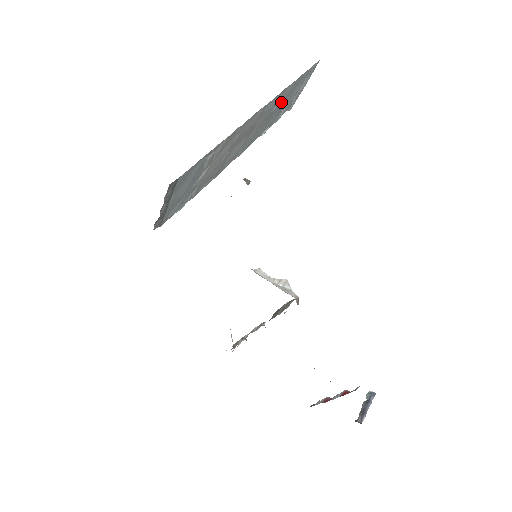
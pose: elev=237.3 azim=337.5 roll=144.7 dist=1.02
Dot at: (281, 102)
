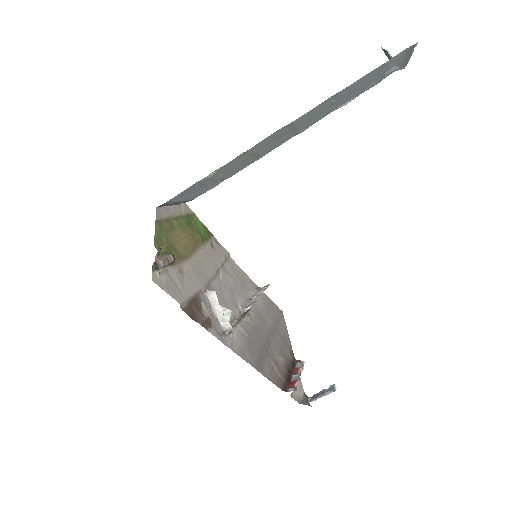
Dot at: (345, 94)
